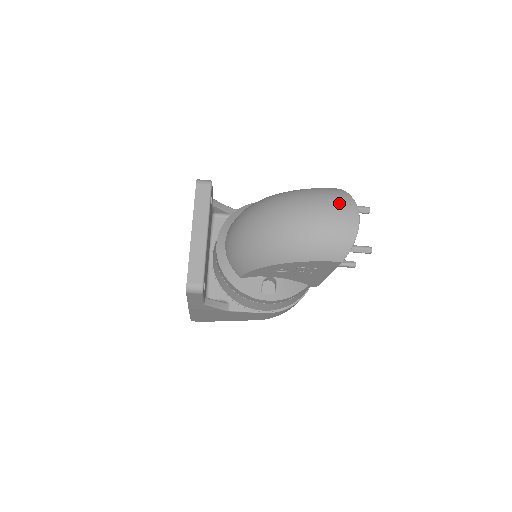
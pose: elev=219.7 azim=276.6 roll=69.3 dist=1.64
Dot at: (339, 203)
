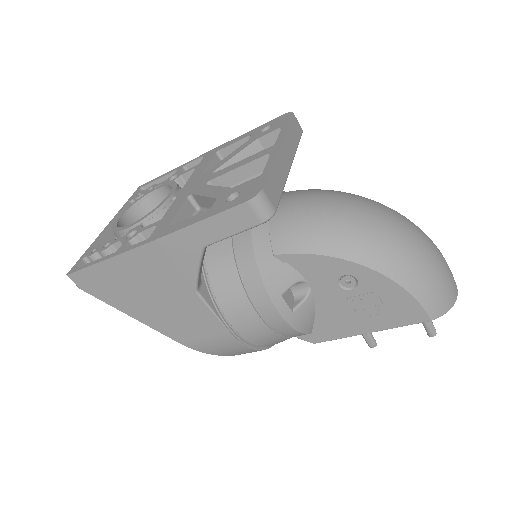
Dot at: occluded
